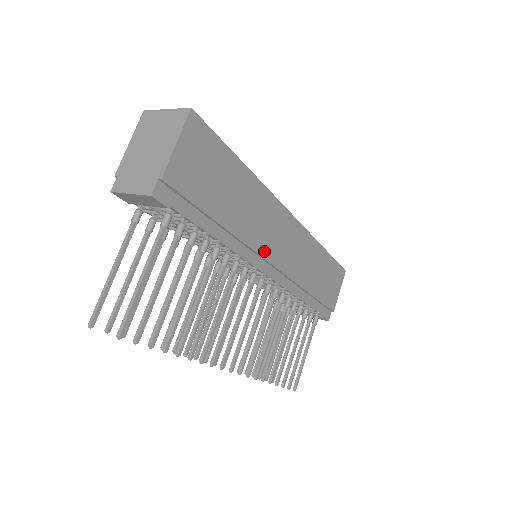
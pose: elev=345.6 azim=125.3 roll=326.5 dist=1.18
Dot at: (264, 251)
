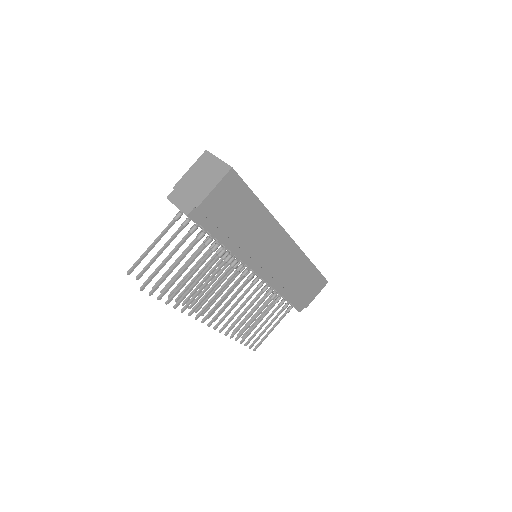
Dot at: (259, 258)
